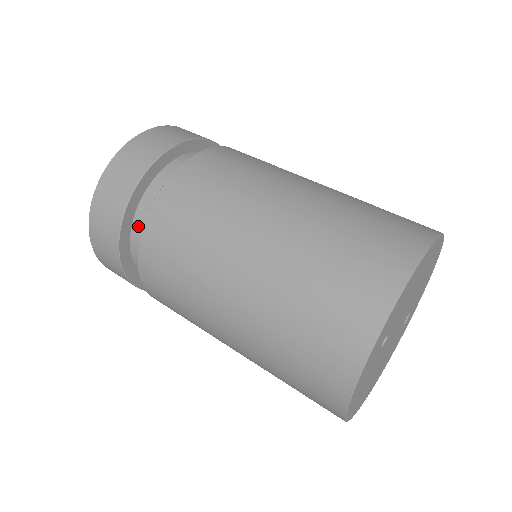
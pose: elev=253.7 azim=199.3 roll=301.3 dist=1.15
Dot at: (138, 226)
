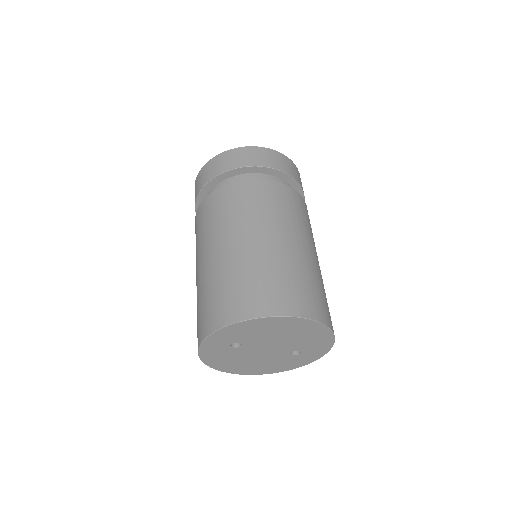
Dot at: occluded
